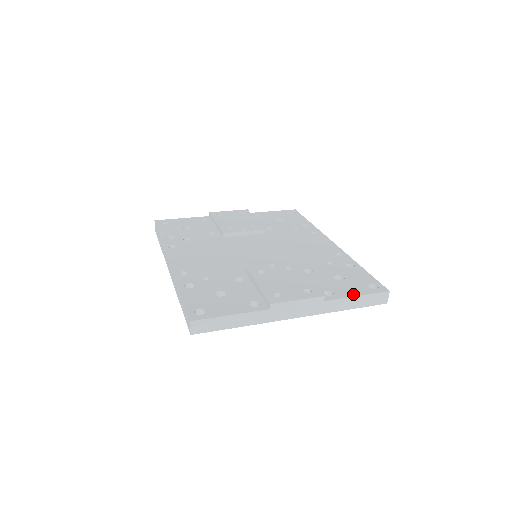
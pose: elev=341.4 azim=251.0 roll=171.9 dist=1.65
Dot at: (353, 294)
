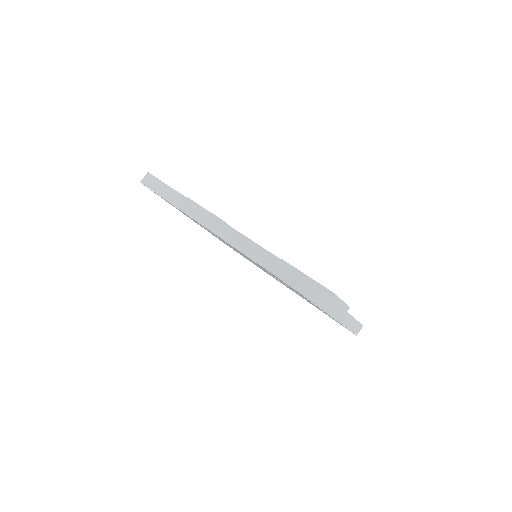
Dot at: occluded
